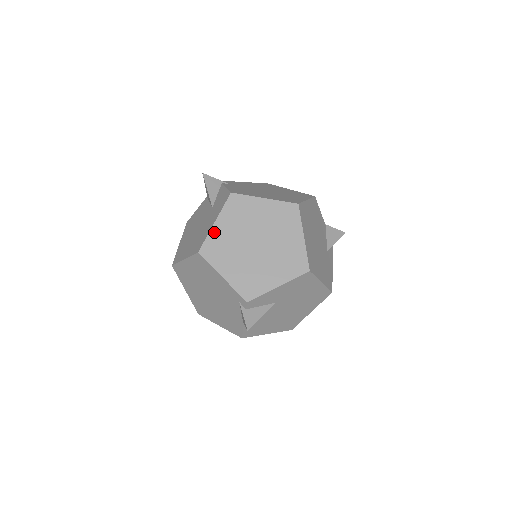
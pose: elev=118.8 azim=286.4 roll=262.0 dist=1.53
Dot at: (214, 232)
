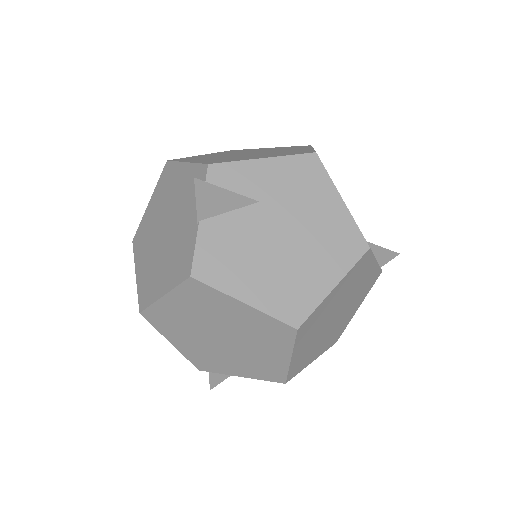
Dot at: (196, 156)
